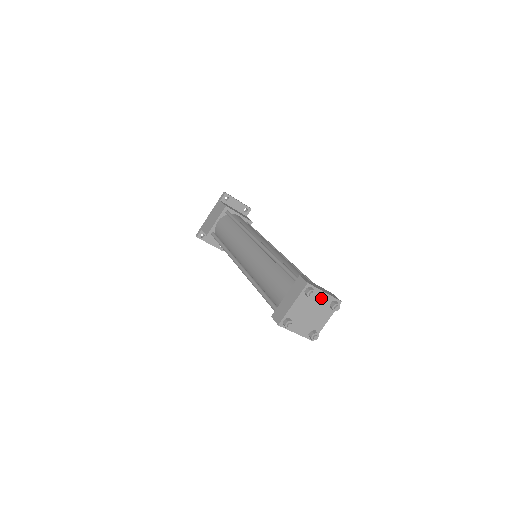
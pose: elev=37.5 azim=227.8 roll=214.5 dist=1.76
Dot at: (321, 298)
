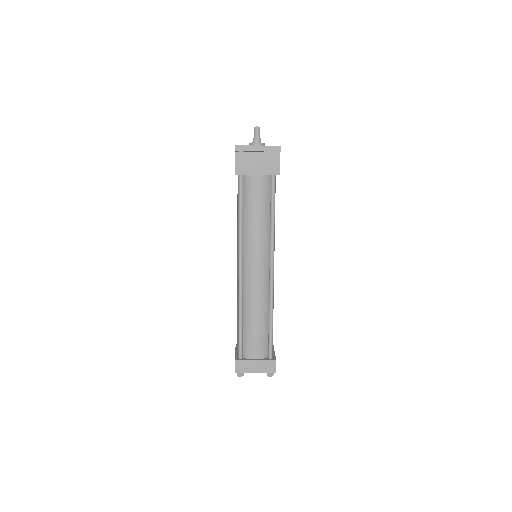
Dot at: occluded
